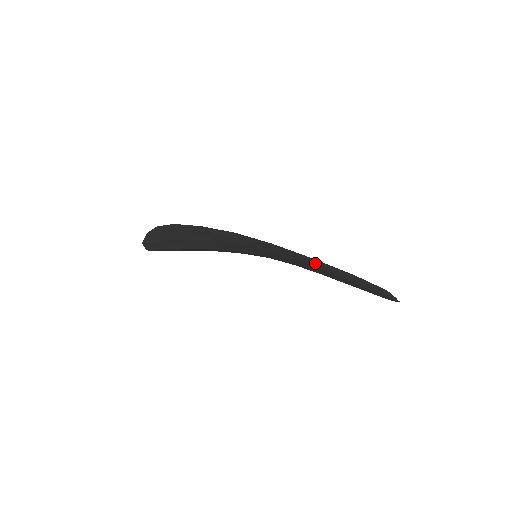
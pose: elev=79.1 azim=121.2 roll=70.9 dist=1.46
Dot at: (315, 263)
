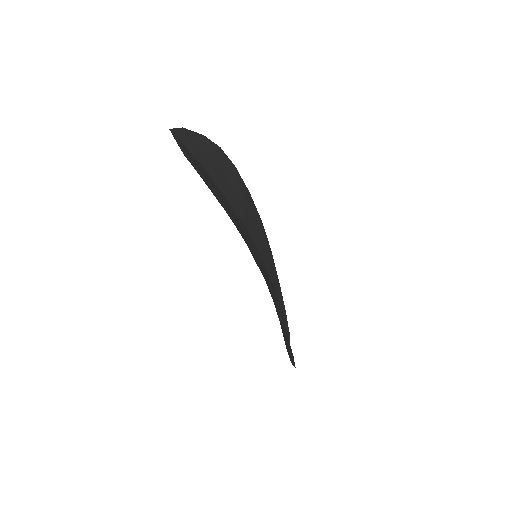
Dot at: occluded
